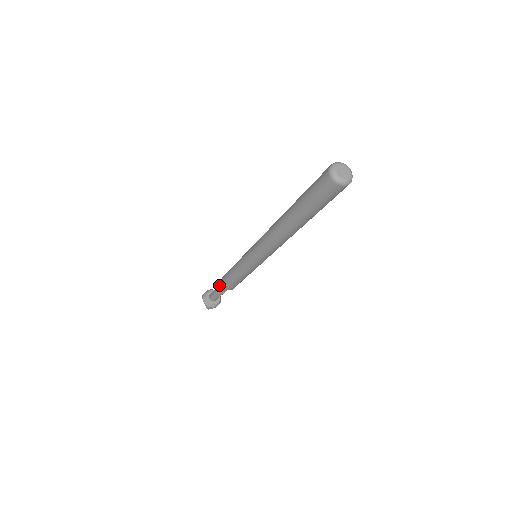
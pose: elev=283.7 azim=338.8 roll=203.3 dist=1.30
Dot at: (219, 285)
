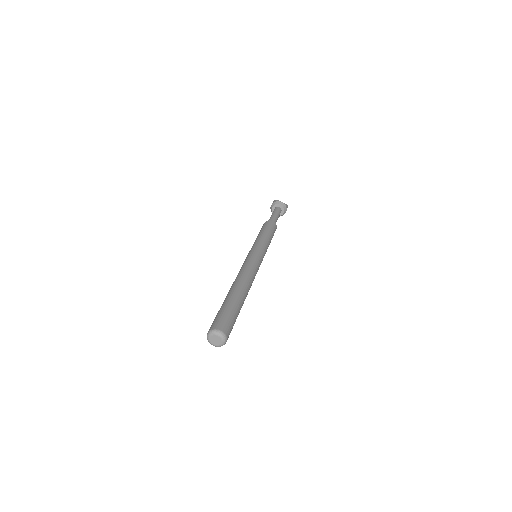
Dot at: (269, 219)
